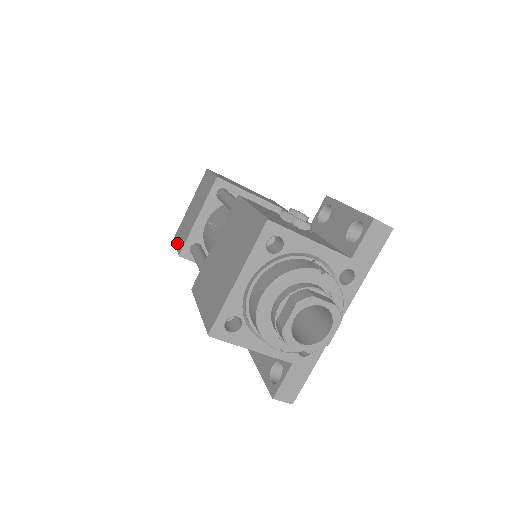
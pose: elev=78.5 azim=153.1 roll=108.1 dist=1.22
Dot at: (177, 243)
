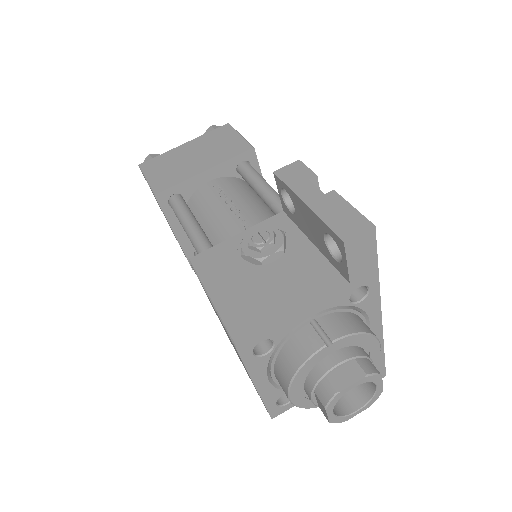
Dot at: occluded
